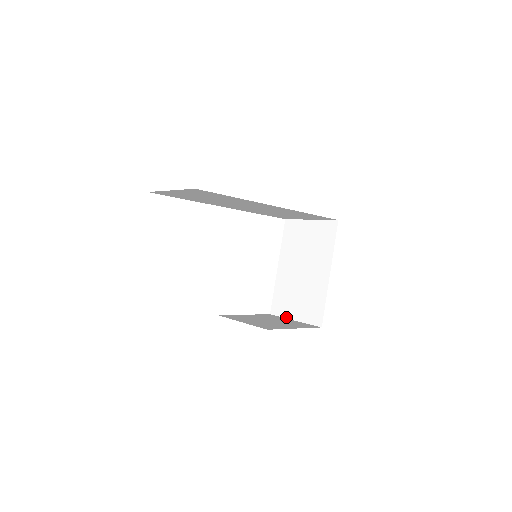
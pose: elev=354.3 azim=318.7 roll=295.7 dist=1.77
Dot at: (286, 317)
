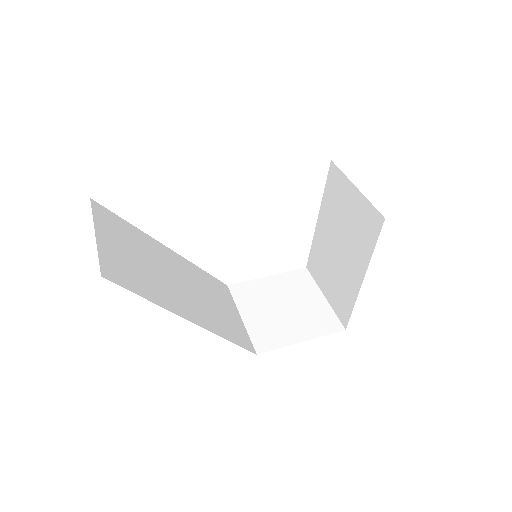
Dot at: (318, 285)
